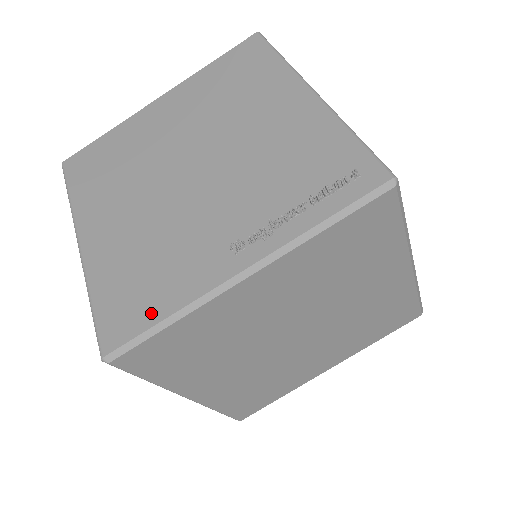
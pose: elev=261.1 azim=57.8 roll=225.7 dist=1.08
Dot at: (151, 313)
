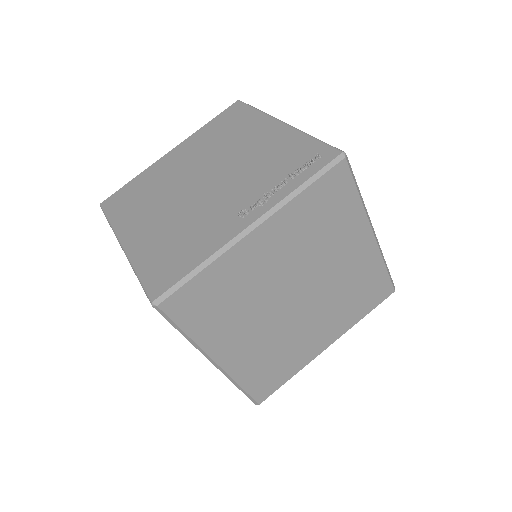
Dot at: (186, 266)
